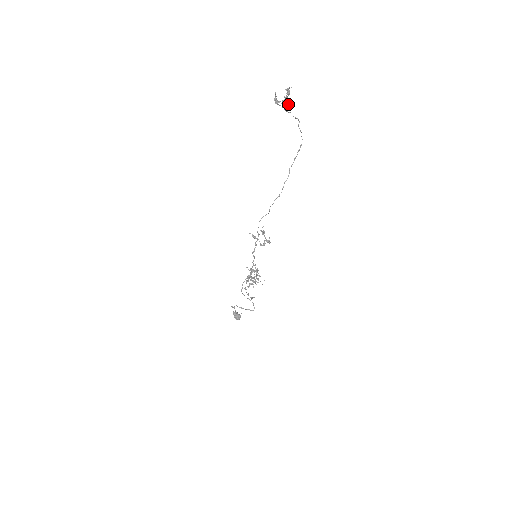
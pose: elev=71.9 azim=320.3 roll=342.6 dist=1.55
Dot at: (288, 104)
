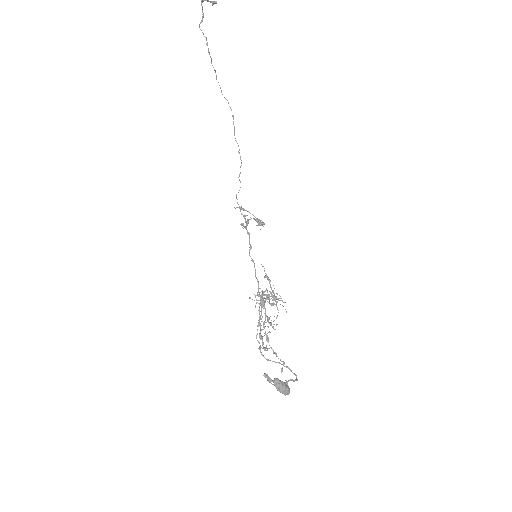
Dot at: (214, 2)
